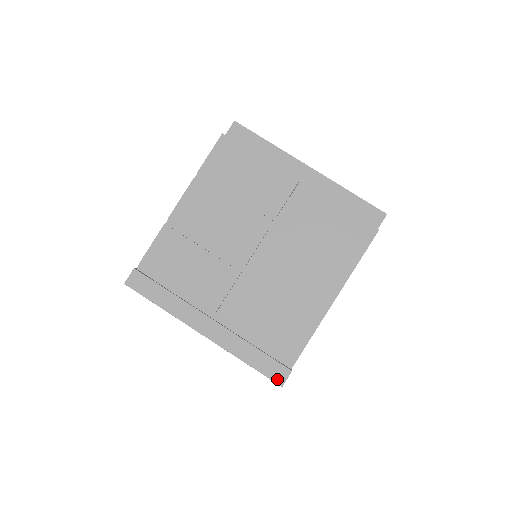
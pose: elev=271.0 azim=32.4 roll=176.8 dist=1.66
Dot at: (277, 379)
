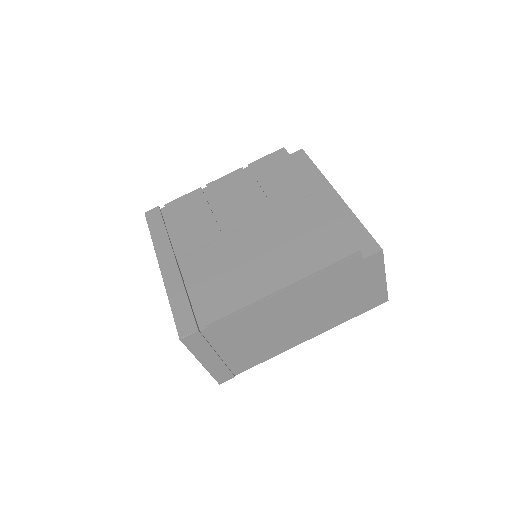
Dot at: (181, 330)
